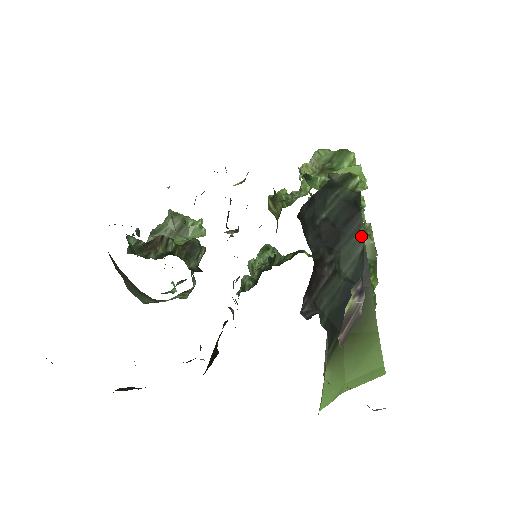
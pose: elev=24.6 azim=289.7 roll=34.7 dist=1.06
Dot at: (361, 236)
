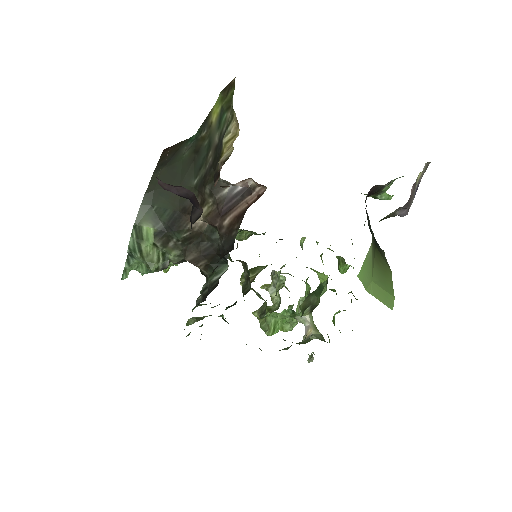
Dot at: occluded
